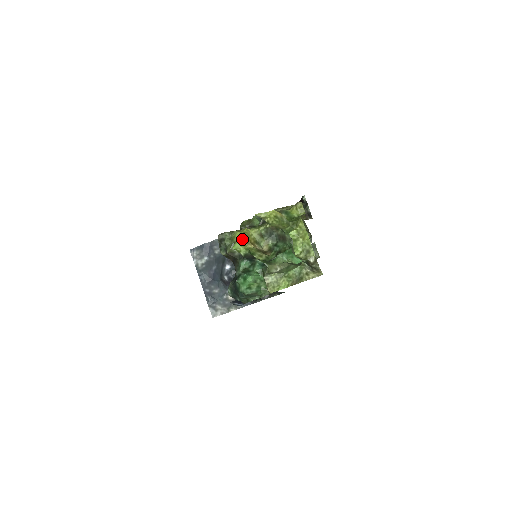
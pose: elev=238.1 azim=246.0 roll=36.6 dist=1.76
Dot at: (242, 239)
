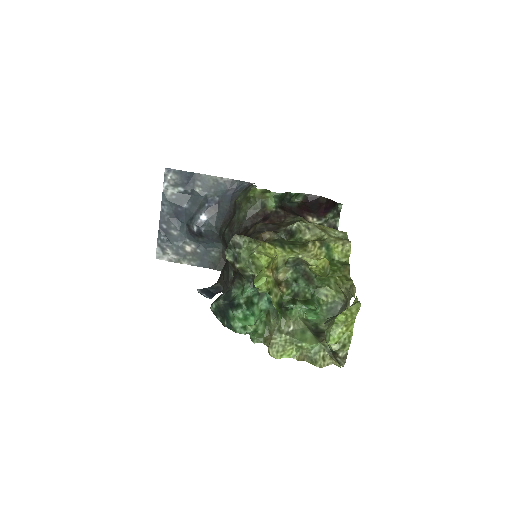
Dot at: (266, 266)
